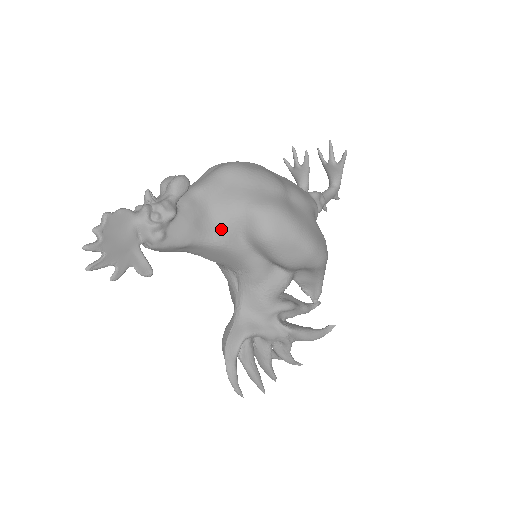
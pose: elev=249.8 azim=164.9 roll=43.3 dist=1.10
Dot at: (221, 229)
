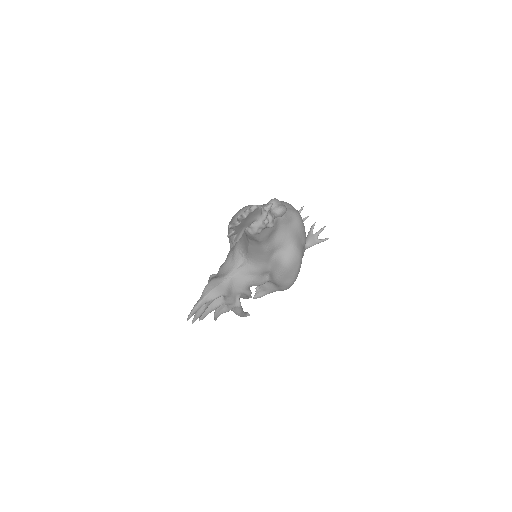
Dot at: (273, 244)
